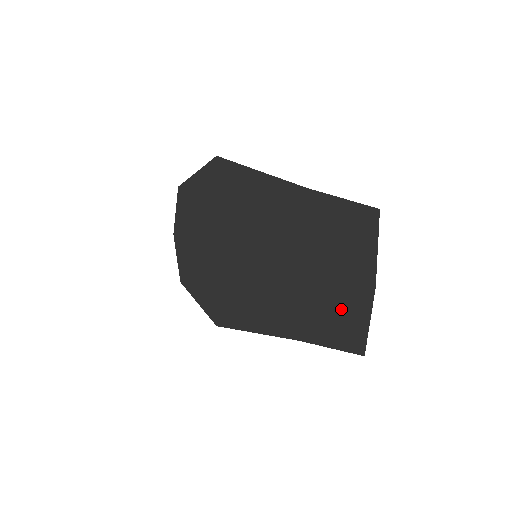
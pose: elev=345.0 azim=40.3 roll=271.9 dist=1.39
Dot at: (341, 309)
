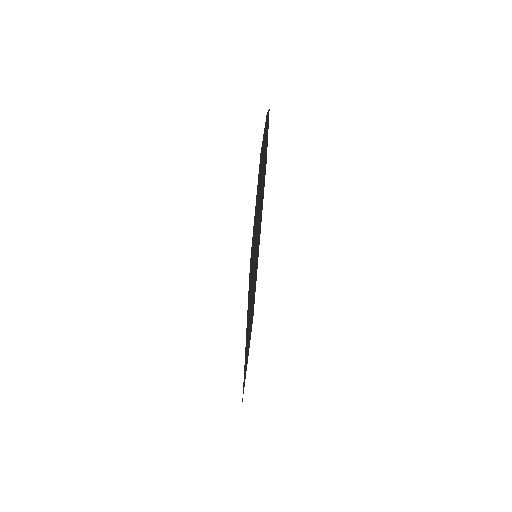
Dot at: occluded
